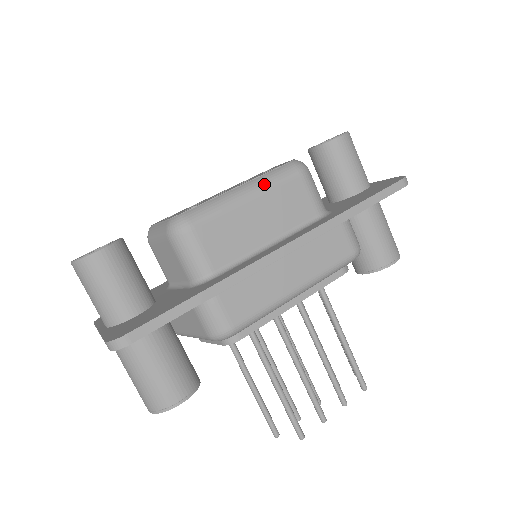
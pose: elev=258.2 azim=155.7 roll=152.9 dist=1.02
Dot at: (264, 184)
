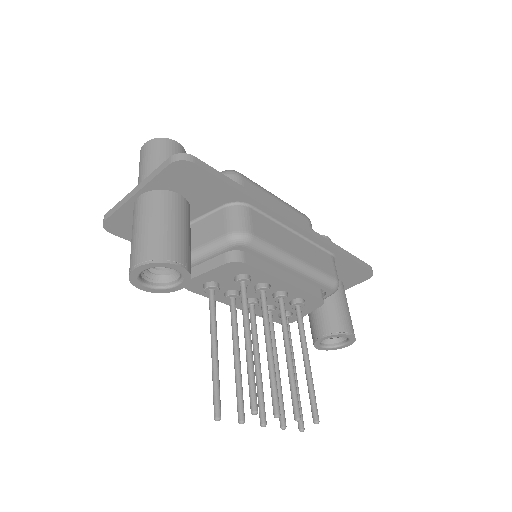
Dot at: (287, 203)
